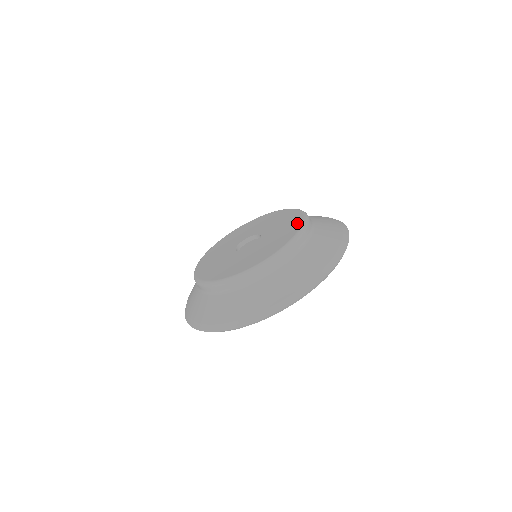
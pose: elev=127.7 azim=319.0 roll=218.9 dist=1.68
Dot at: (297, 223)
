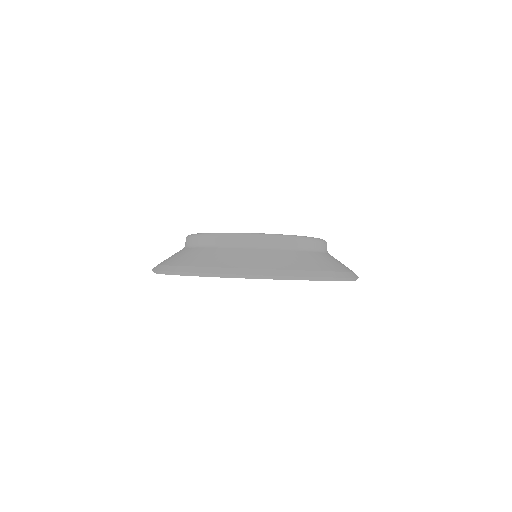
Dot at: occluded
